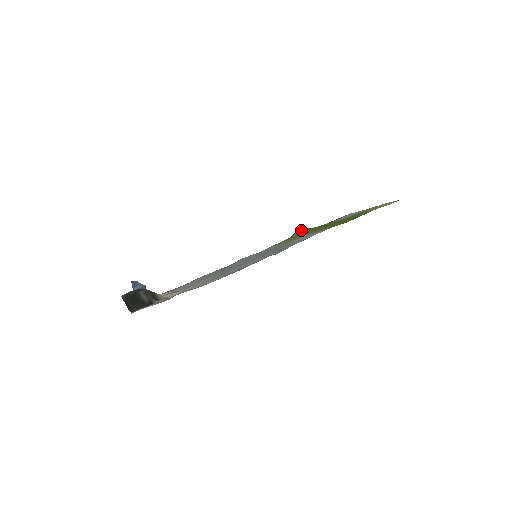
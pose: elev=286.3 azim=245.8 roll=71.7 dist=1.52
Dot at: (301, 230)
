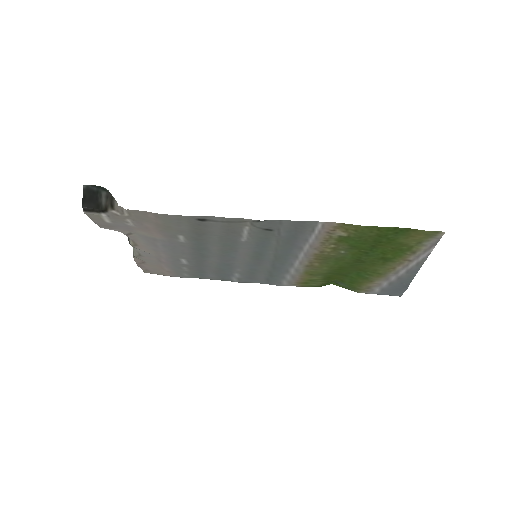
Dot at: (333, 280)
